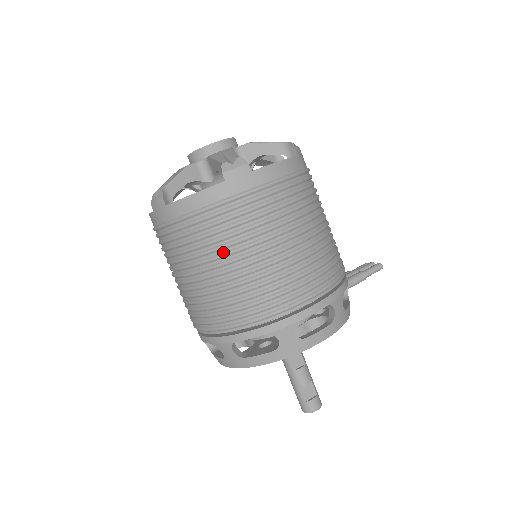
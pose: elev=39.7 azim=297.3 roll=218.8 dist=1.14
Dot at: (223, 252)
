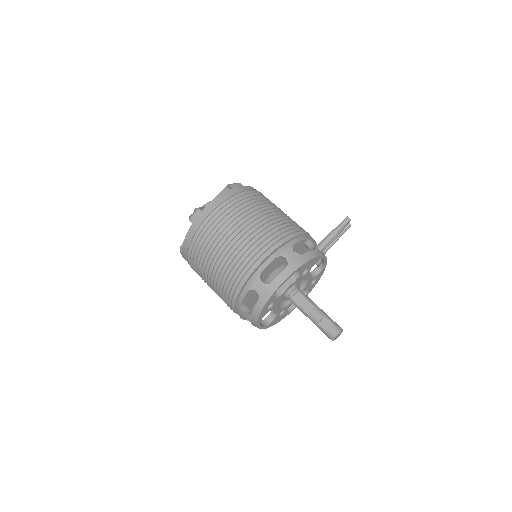
Dot at: (208, 259)
